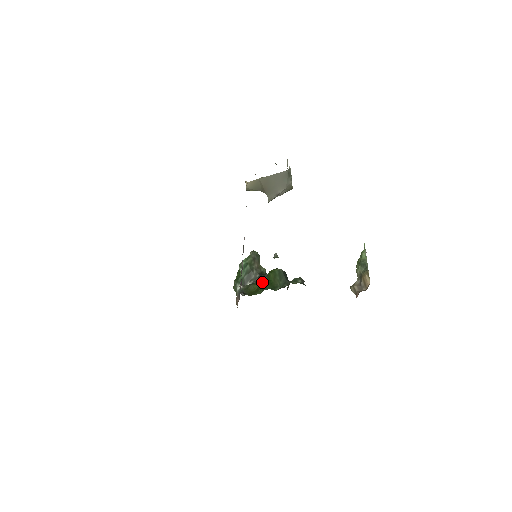
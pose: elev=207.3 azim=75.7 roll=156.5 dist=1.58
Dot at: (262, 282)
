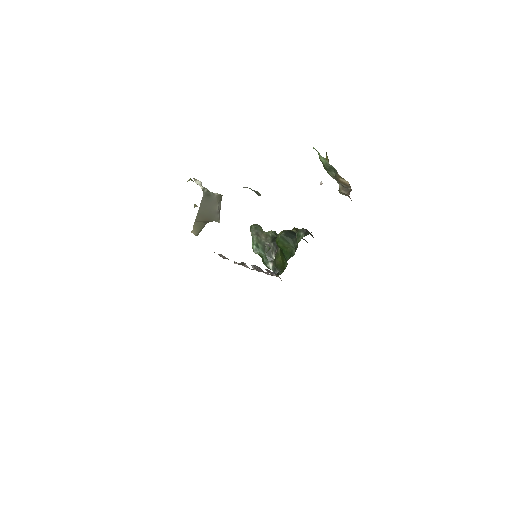
Dot at: (280, 252)
